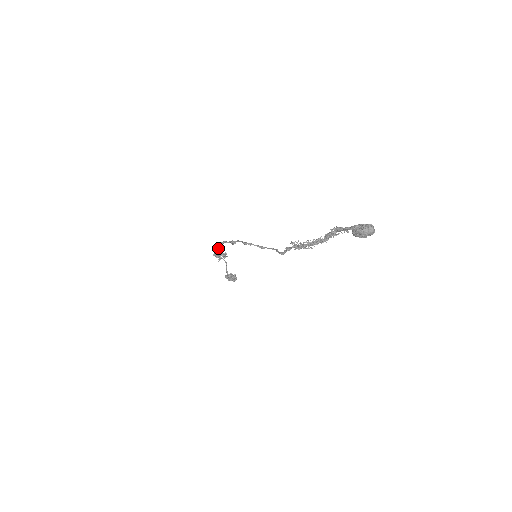
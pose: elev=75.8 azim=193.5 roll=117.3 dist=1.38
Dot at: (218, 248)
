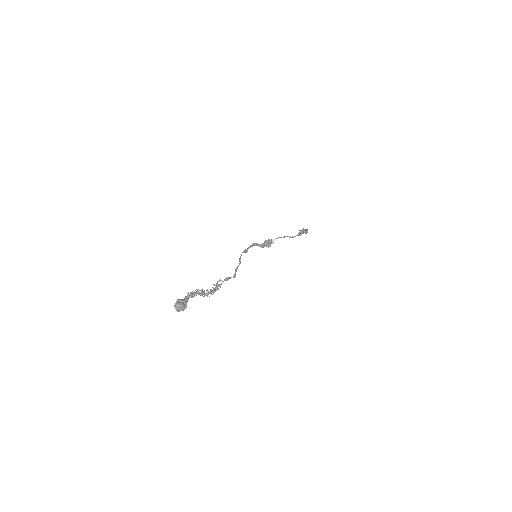
Dot at: occluded
